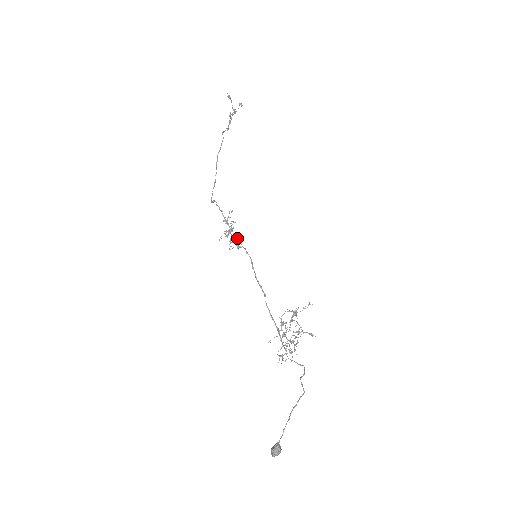
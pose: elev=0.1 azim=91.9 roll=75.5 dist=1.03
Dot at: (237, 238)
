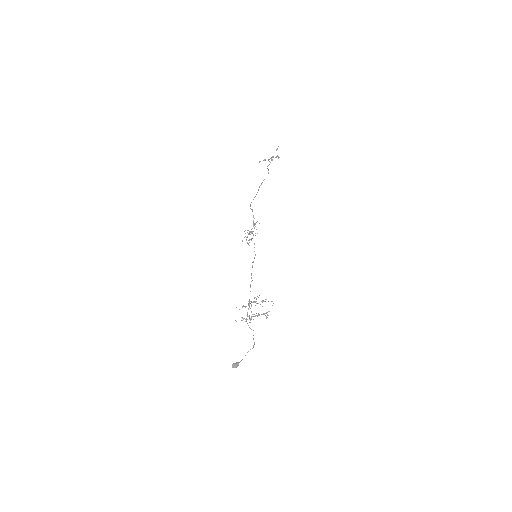
Dot at: occluded
